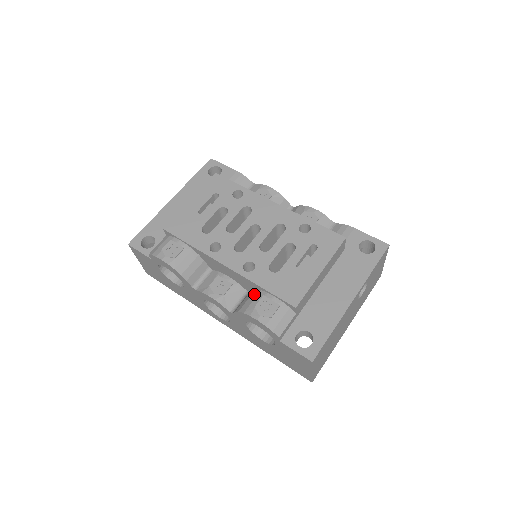
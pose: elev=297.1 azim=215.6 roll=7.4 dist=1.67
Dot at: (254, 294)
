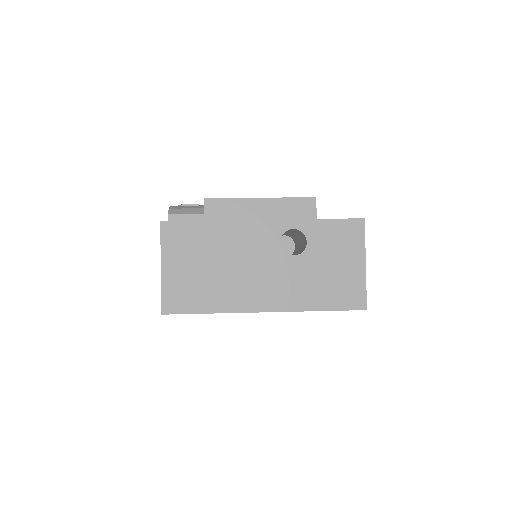
Dot at: occluded
